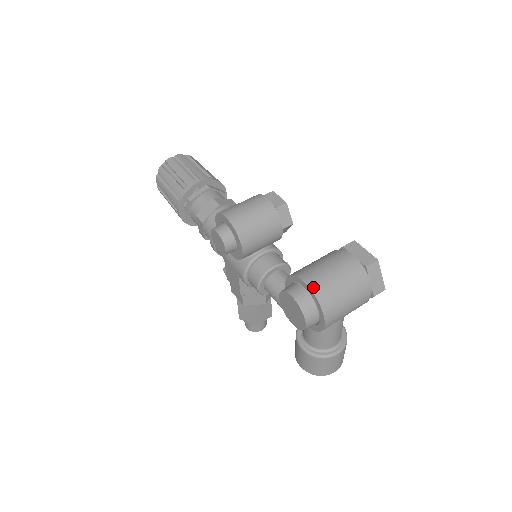
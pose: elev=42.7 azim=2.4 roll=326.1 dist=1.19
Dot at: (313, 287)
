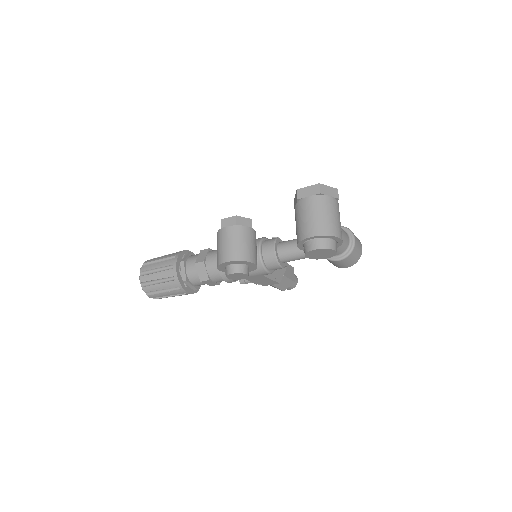
Dot at: (317, 234)
